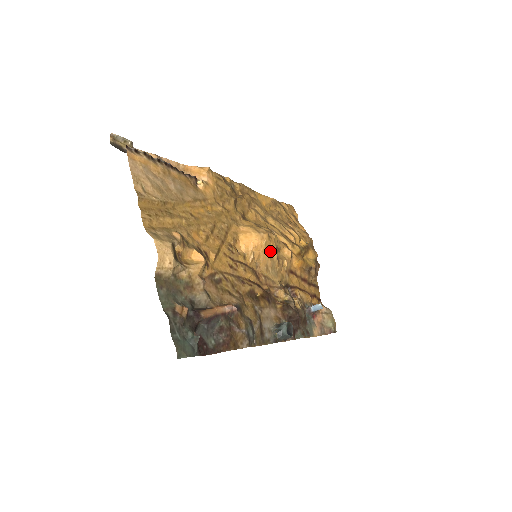
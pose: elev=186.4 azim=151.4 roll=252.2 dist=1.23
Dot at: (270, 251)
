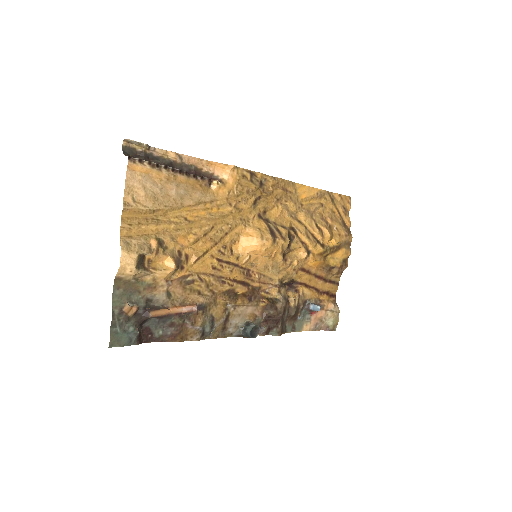
Dot at: (273, 255)
